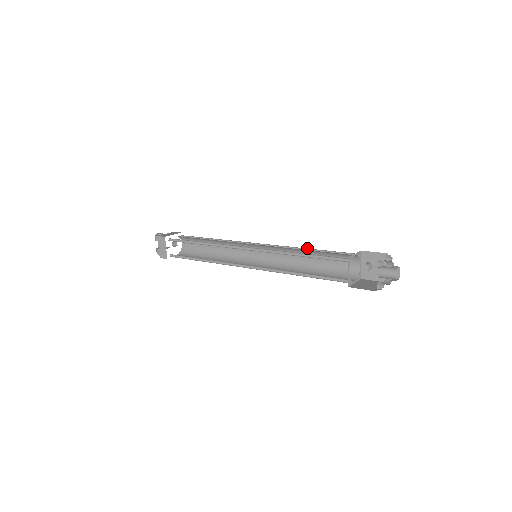
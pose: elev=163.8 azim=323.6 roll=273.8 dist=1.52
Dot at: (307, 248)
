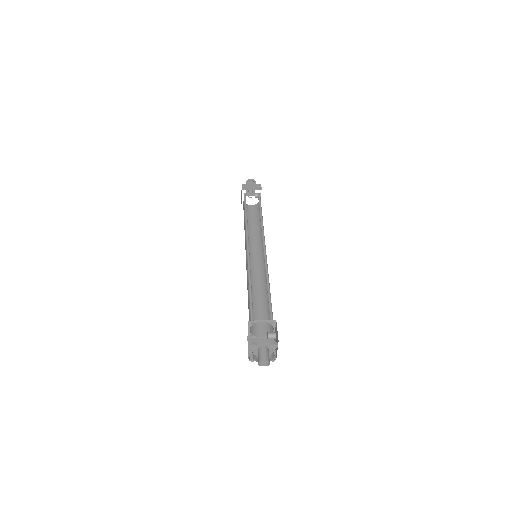
Dot at: occluded
